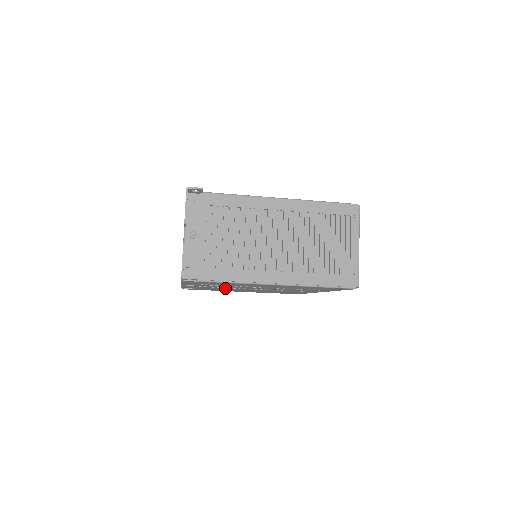
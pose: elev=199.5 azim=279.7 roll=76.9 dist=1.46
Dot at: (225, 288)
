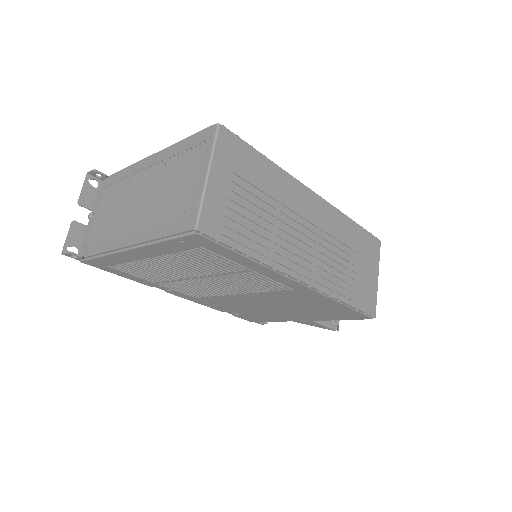
Dot at: (223, 298)
